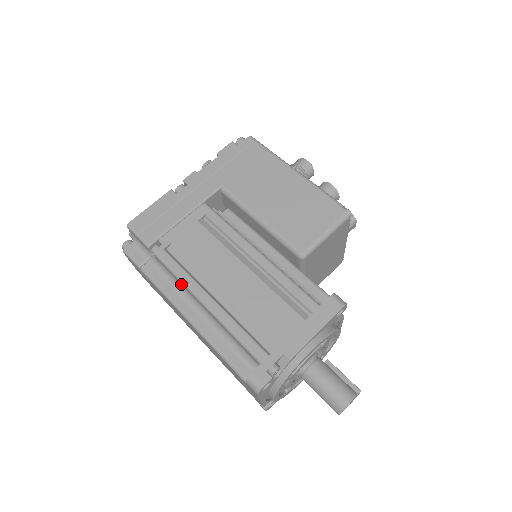
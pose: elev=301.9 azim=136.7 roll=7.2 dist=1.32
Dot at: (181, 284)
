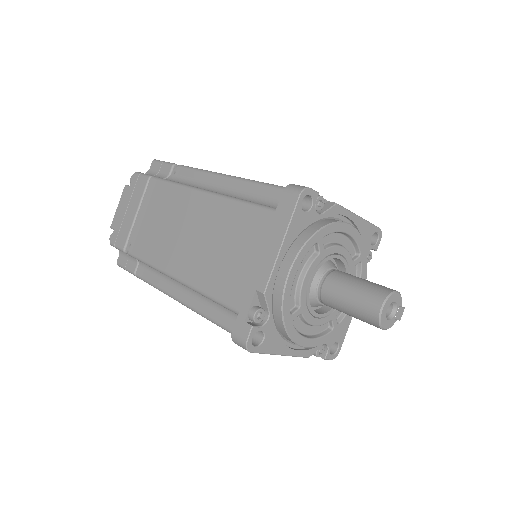
Dot at: (201, 181)
